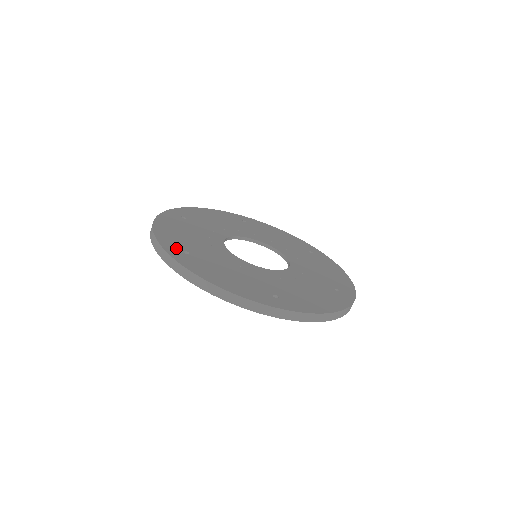
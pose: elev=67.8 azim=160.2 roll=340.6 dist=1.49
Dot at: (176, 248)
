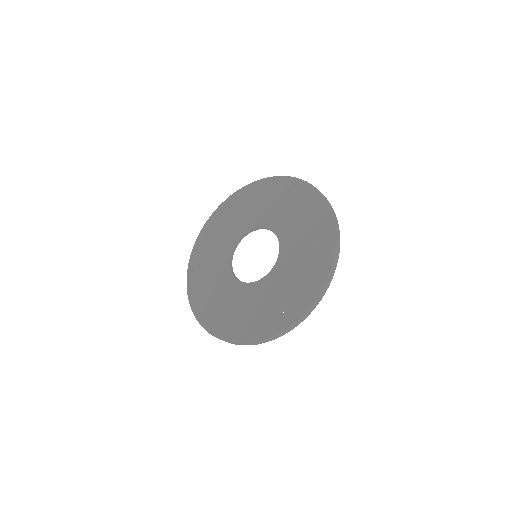
Dot at: (211, 321)
